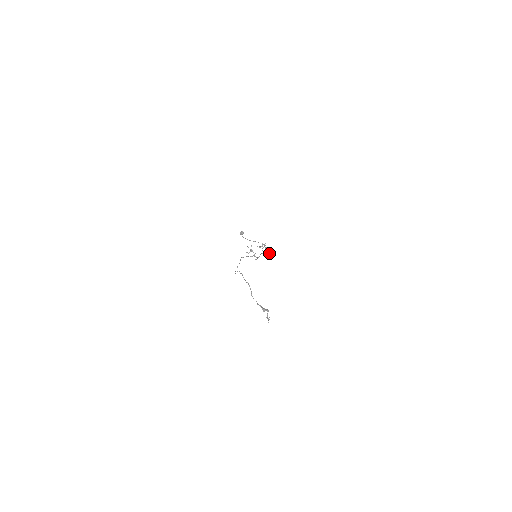
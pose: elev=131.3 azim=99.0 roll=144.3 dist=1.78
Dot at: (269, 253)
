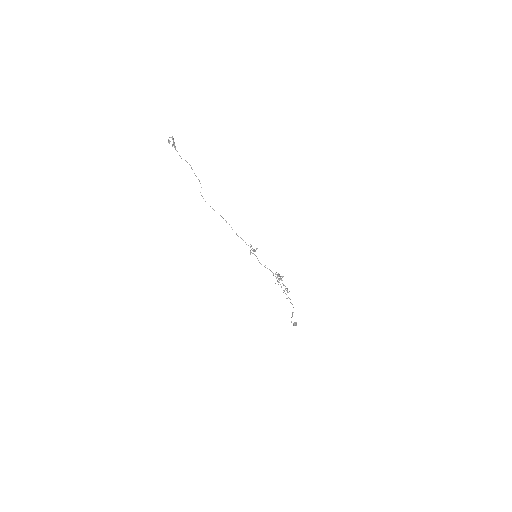
Dot at: occluded
